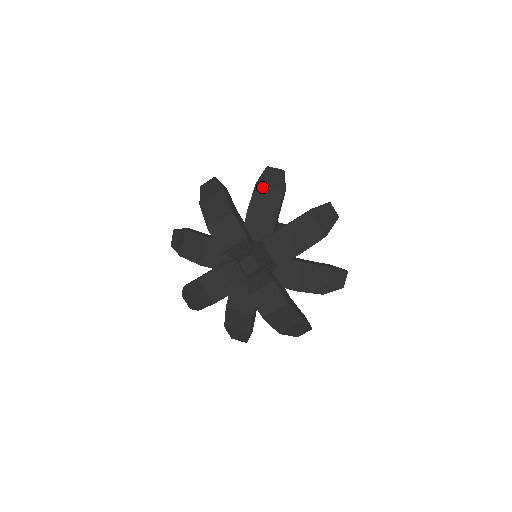
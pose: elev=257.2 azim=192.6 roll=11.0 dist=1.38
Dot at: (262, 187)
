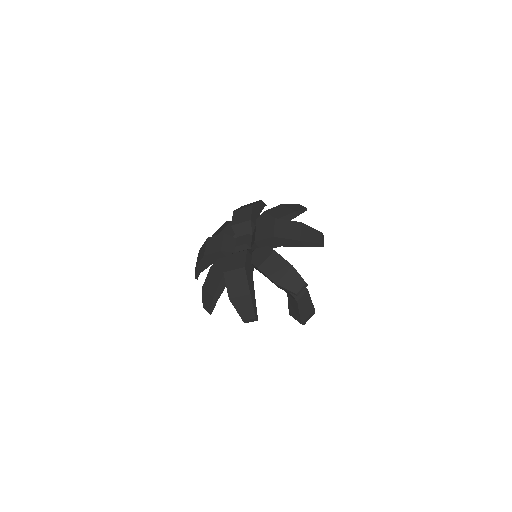
Dot at: (284, 206)
